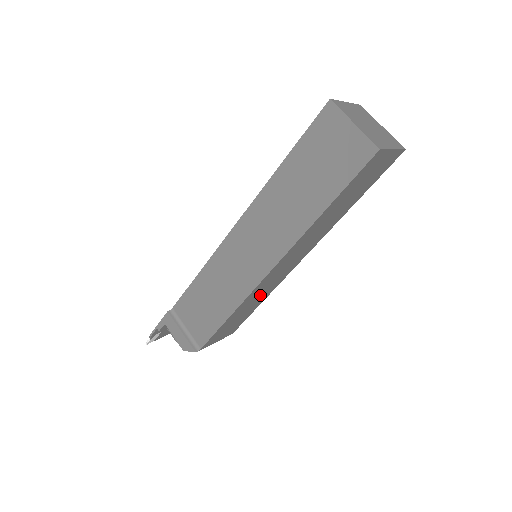
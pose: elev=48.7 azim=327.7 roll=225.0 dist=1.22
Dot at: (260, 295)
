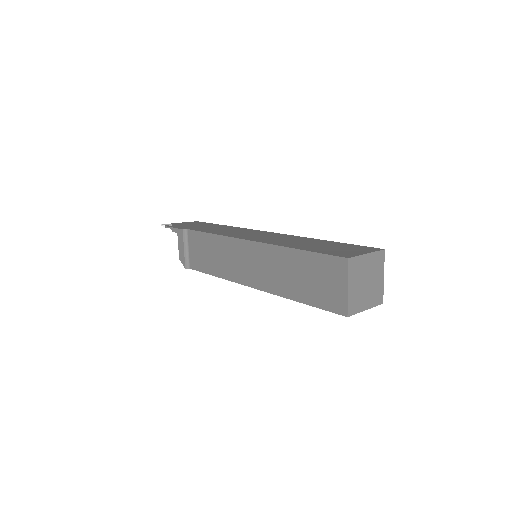
Dot at: occluded
